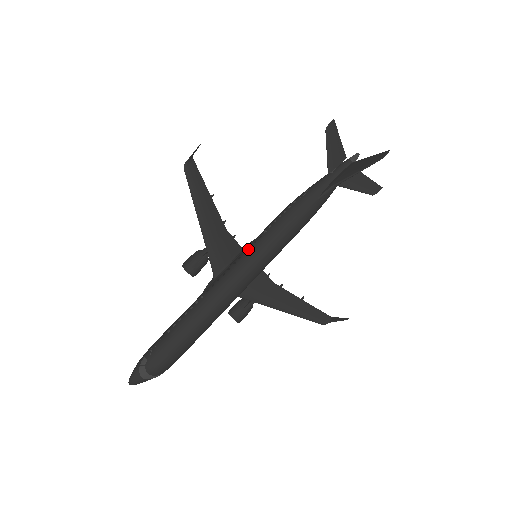
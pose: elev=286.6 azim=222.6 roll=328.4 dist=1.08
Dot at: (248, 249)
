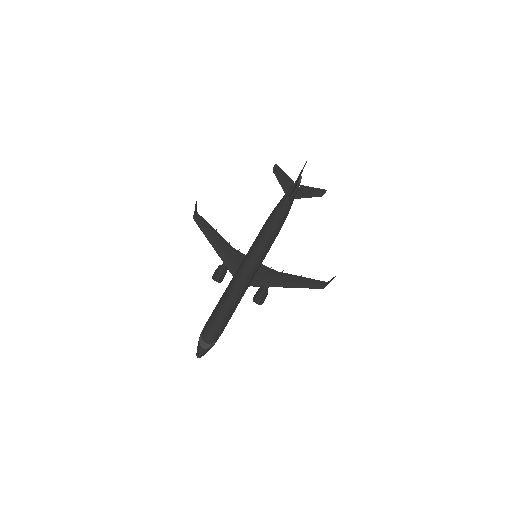
Dot at: (248, 252)
